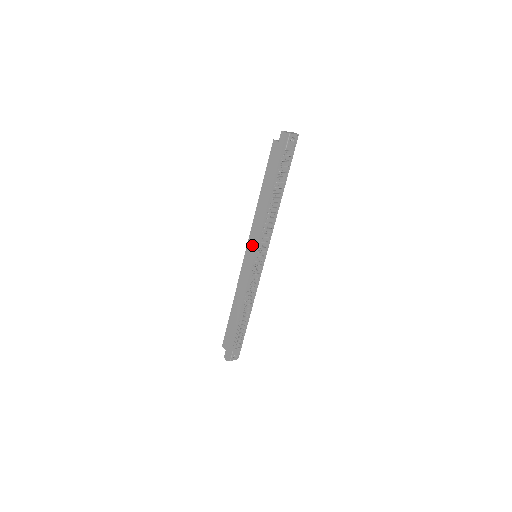
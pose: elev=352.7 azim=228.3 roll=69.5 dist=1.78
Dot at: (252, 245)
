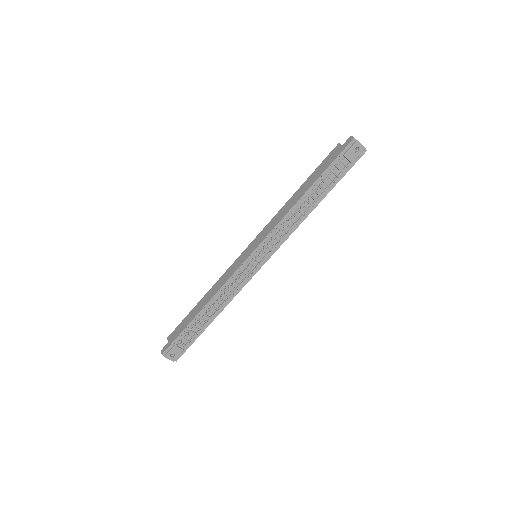
Dot at: (258, 240)
